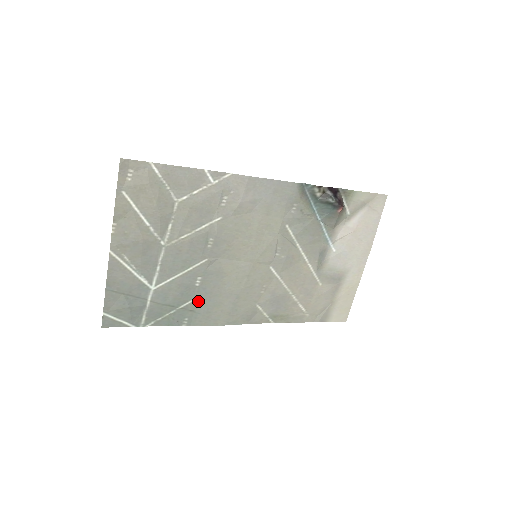
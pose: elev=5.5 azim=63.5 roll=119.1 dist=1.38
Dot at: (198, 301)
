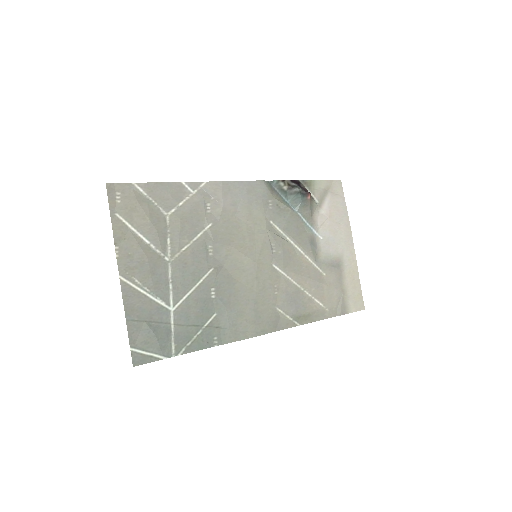
Dot at: (220, 315)
